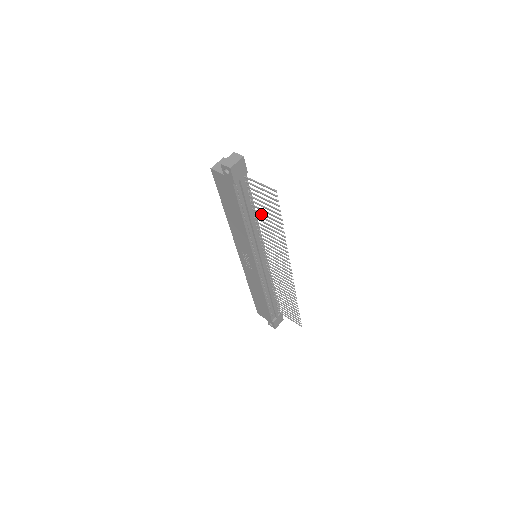
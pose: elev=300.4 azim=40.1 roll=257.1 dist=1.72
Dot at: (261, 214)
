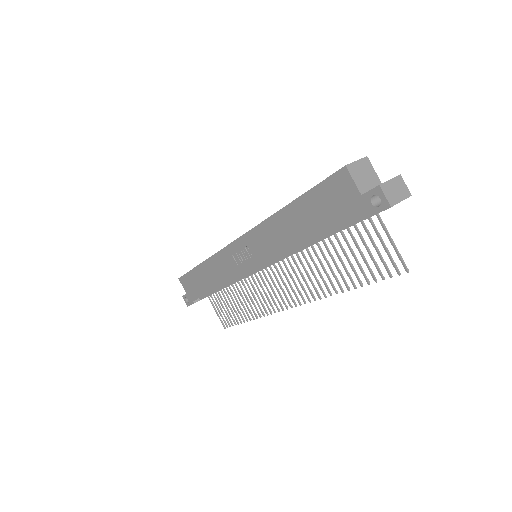
Dot at: (334, 250)
